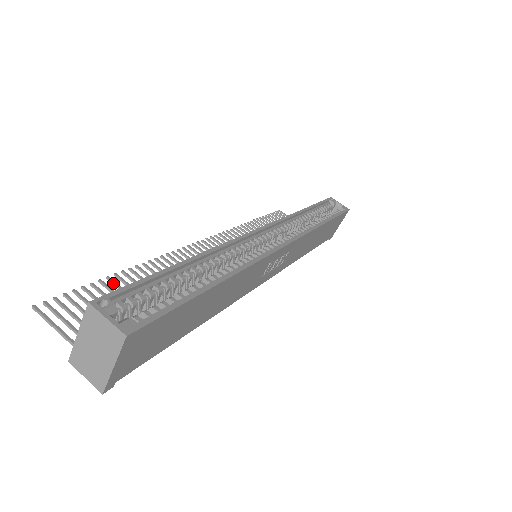
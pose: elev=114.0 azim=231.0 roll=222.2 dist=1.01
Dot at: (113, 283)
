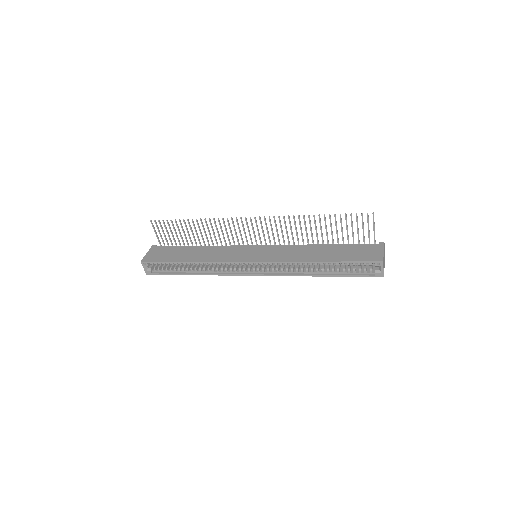
Dot at: (184, 223)
